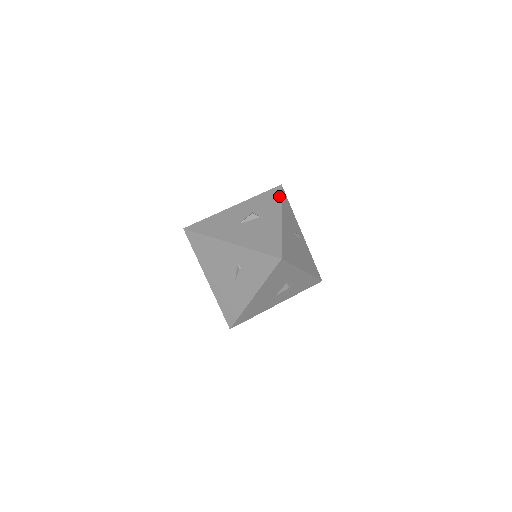
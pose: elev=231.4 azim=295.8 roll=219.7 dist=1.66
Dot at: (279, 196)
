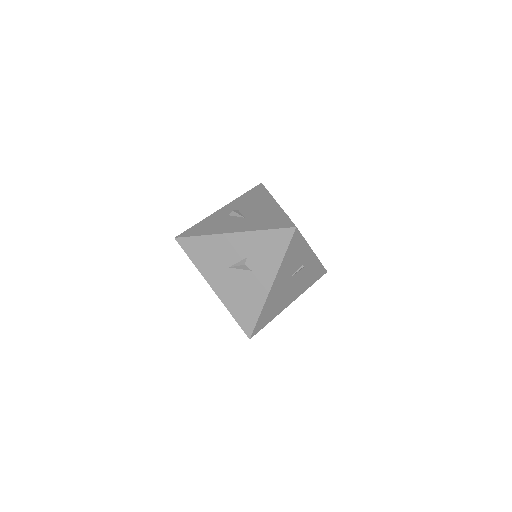
Dot at: (284, 249)
